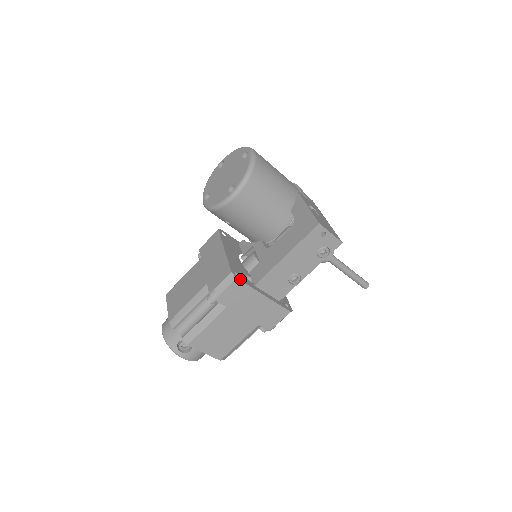
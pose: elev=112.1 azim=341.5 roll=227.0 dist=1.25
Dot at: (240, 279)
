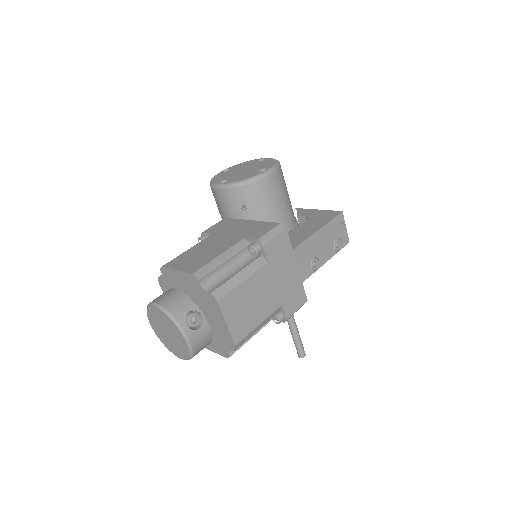
Dot at: (286, 233)
